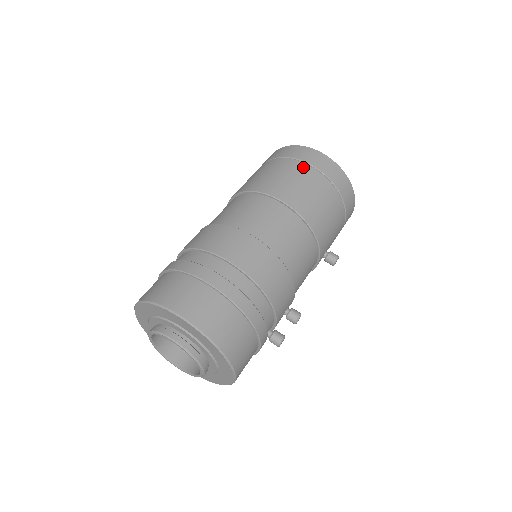
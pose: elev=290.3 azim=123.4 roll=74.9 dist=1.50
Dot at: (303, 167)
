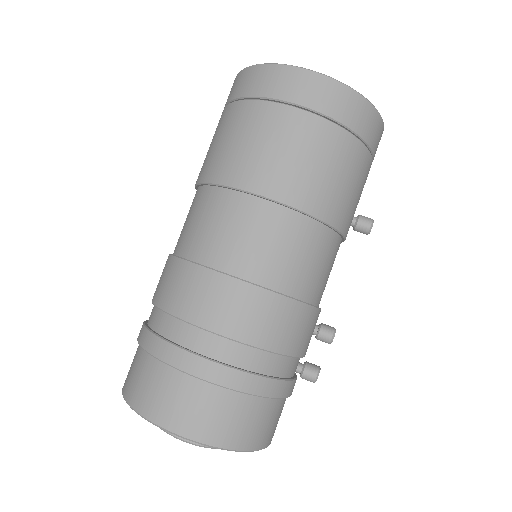
Dot at: (283, 114)
